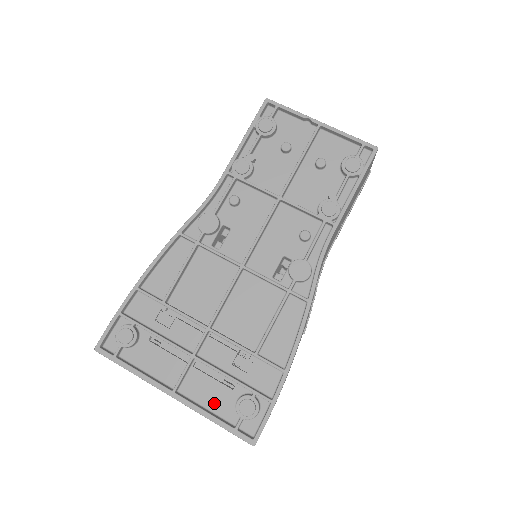
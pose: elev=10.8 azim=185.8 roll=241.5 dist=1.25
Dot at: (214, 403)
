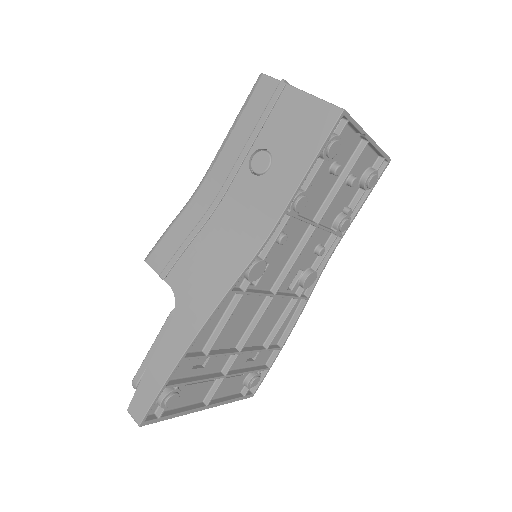
Dot at: (230, 390)
